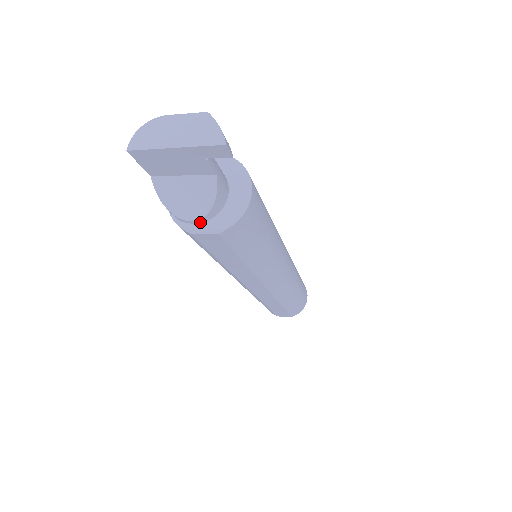
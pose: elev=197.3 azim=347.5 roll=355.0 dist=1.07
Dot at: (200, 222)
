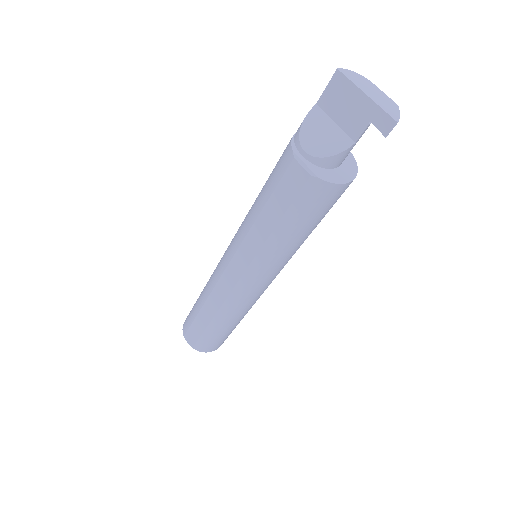
Dot at: (307, 159)
